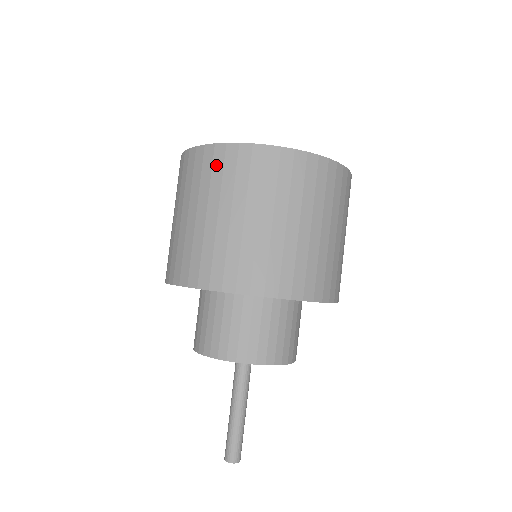
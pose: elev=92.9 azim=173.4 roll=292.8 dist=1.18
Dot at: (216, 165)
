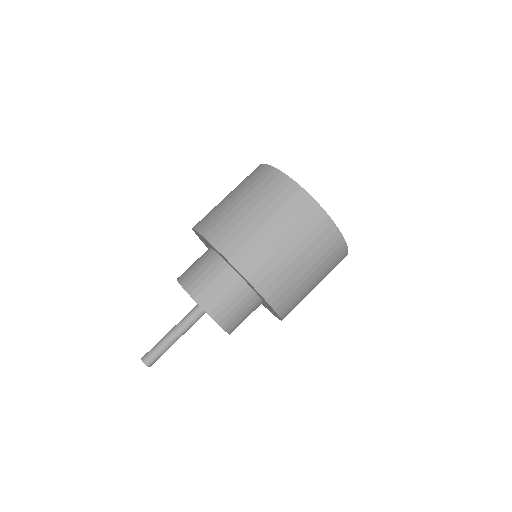
Dot at: (286, 193)
